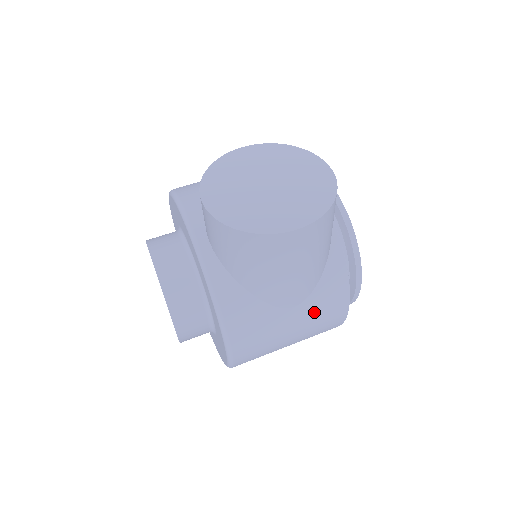
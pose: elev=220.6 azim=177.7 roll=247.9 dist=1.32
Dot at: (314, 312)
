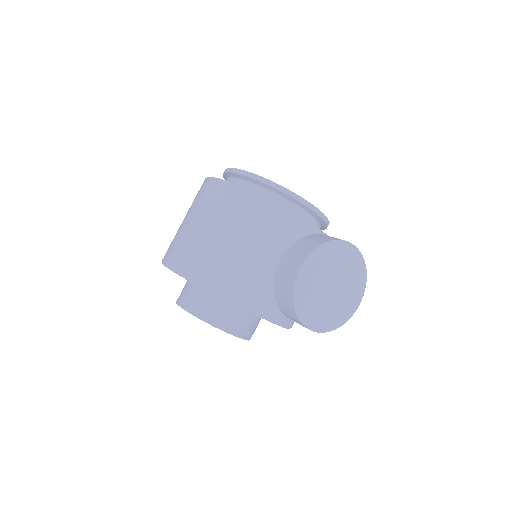
Dot at: occluded
